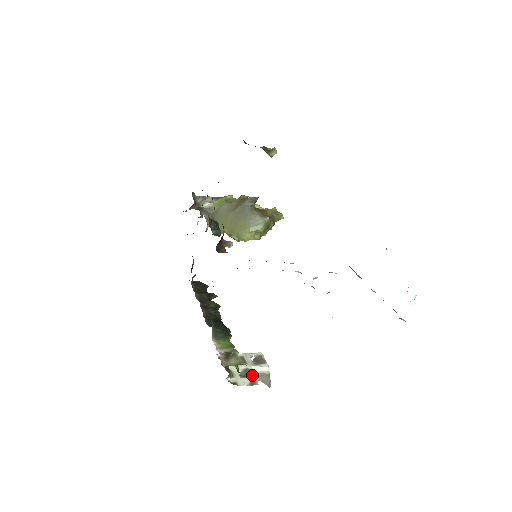
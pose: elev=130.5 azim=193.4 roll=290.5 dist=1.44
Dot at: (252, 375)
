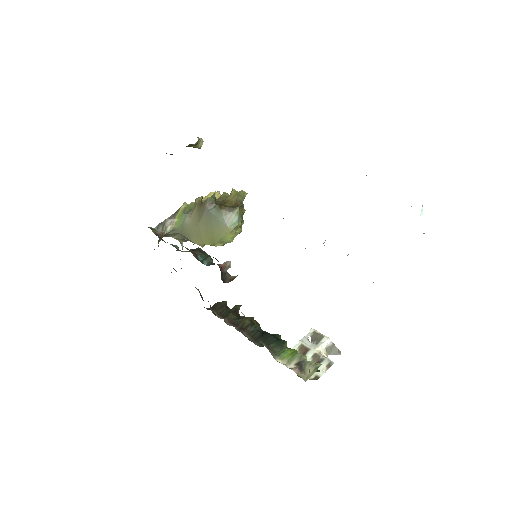
Dot at: (322, 358)
